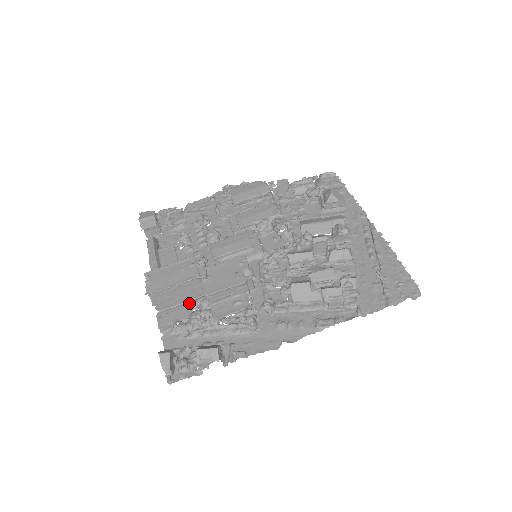
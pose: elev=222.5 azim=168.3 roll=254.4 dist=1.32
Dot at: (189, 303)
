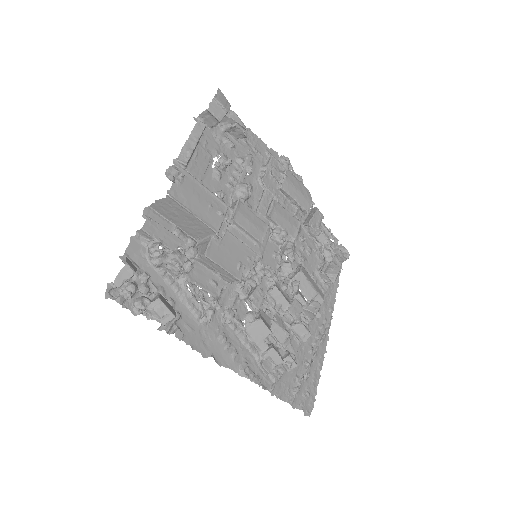
Dot at: (180, 233)
